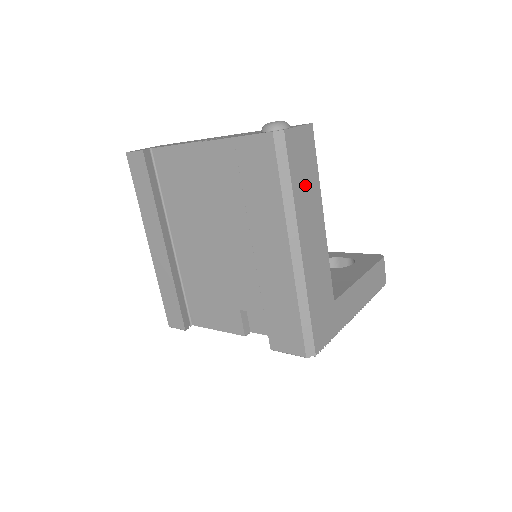
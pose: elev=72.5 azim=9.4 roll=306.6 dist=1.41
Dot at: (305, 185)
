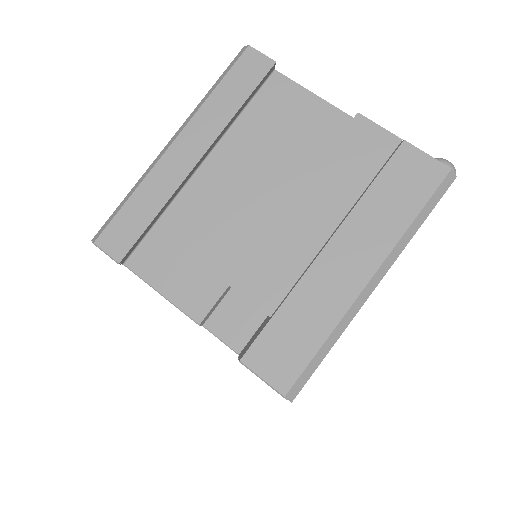
Dot at: occluded
